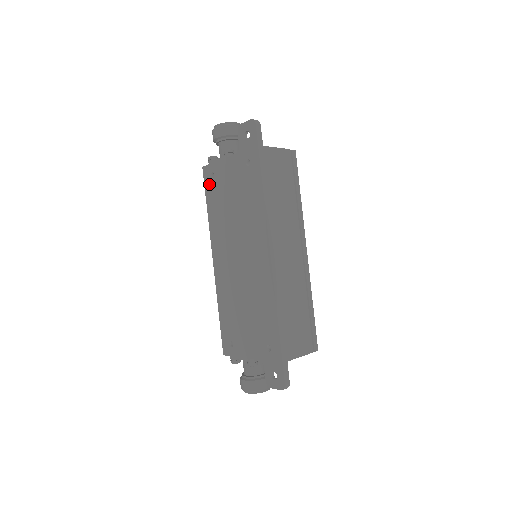
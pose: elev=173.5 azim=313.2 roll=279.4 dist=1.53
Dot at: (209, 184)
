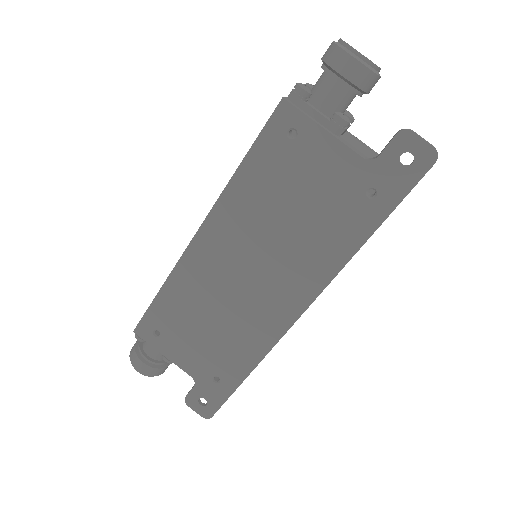
Dot at: (275, 137)
